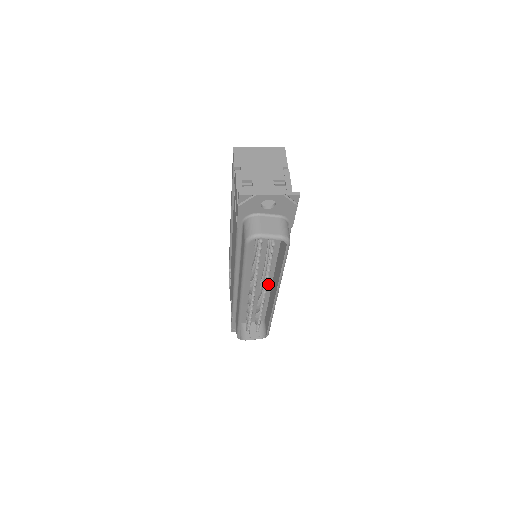
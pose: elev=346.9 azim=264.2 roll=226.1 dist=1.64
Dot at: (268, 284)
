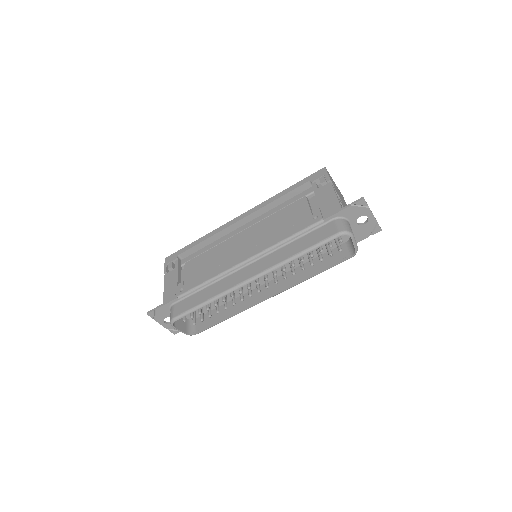
Dot at: occluded
